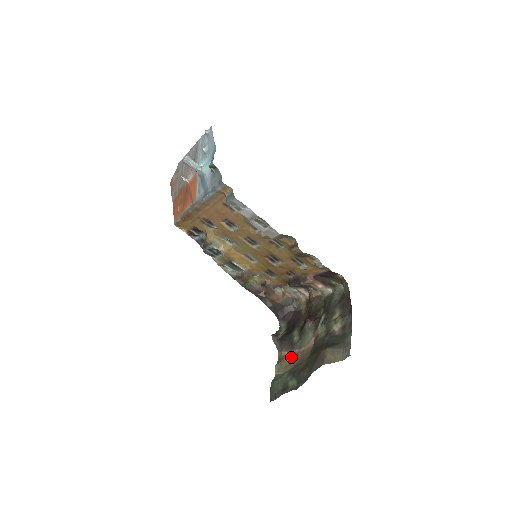
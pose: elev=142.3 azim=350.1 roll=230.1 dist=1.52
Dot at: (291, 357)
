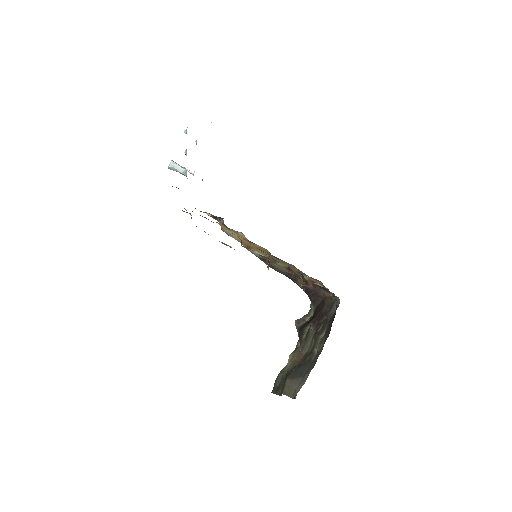
Dot at: (298, 353)
